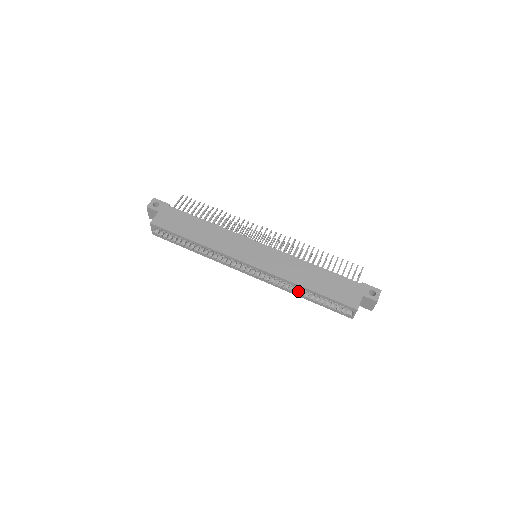
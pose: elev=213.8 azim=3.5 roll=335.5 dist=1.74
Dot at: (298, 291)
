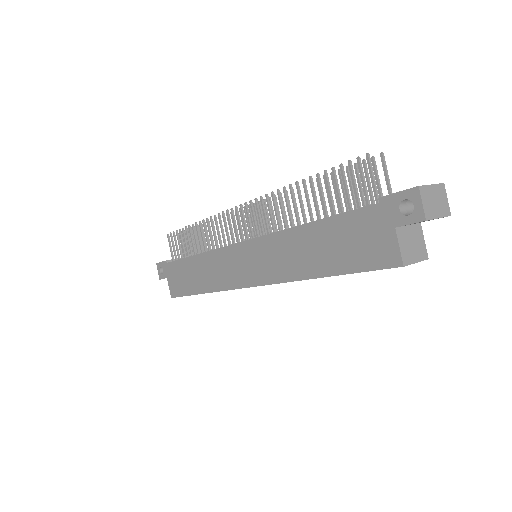
Dot at: occluded
